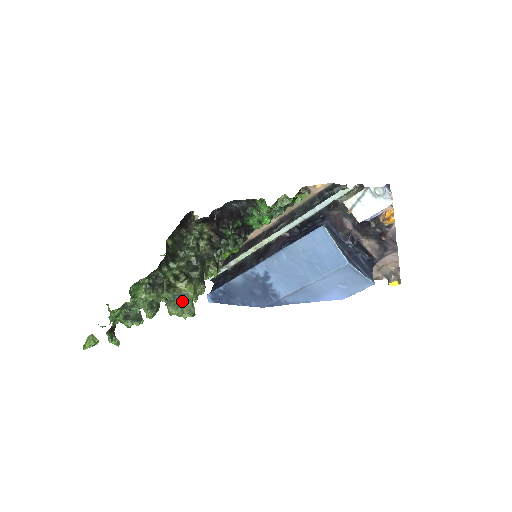
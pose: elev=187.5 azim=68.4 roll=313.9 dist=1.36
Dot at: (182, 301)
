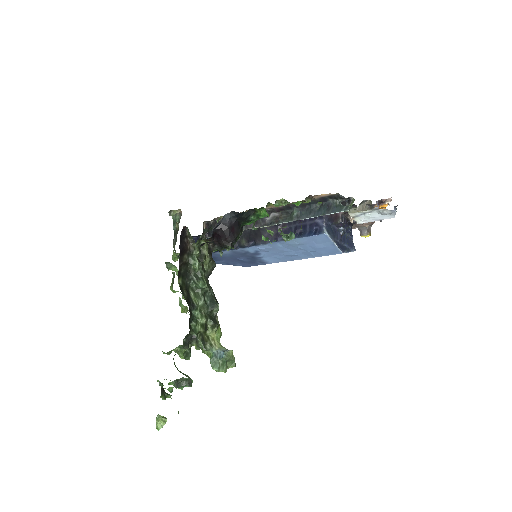
Dot at: (226, 360)
